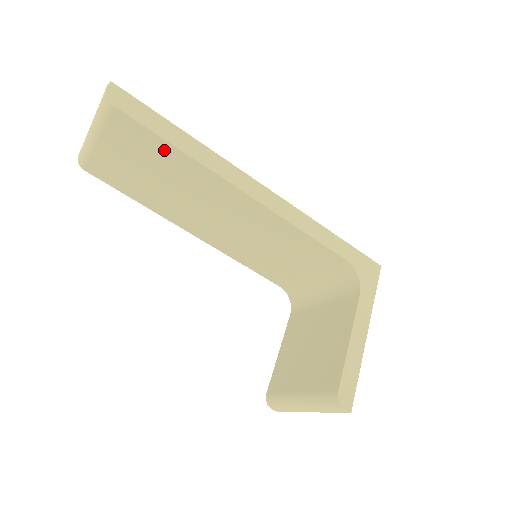
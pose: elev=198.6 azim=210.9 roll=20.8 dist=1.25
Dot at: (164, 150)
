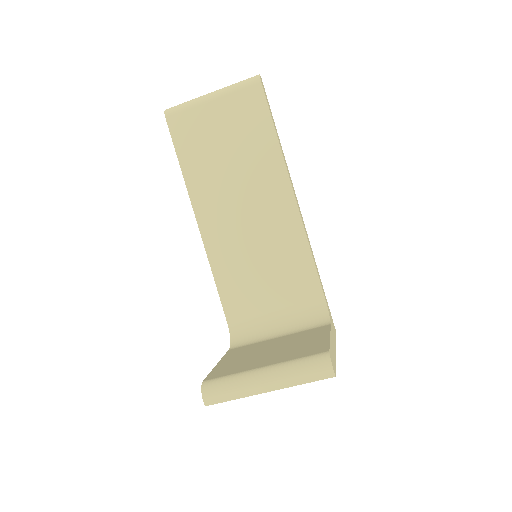
Dot at: (263, 130)
